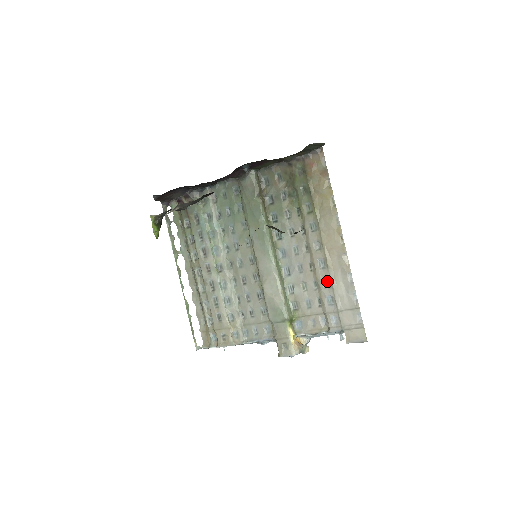
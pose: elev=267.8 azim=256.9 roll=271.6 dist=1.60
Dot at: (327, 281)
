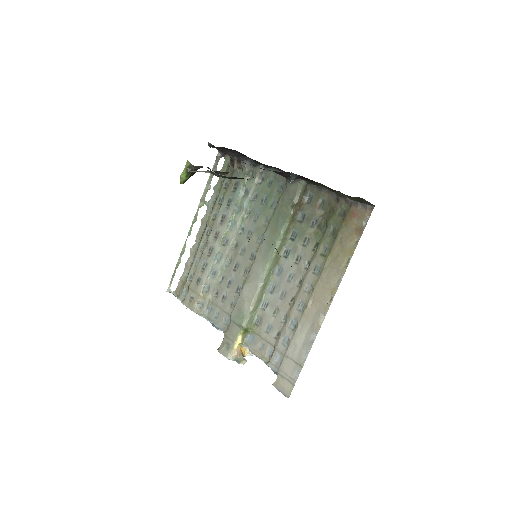
Dot at: (295, 323)
